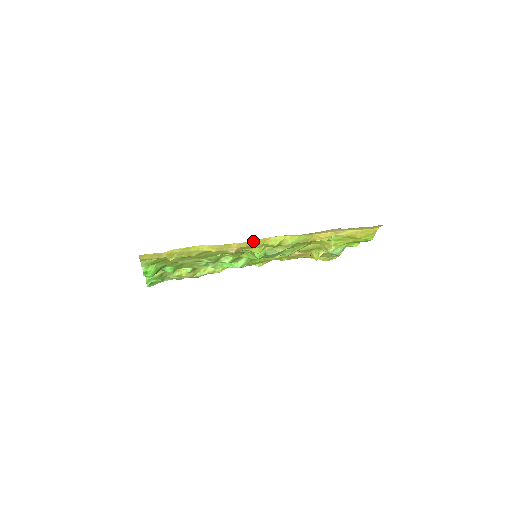
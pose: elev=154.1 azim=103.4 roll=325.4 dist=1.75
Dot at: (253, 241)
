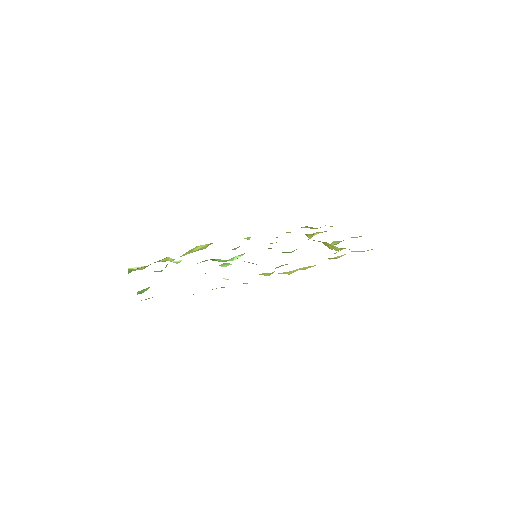
Dot at: occluded
